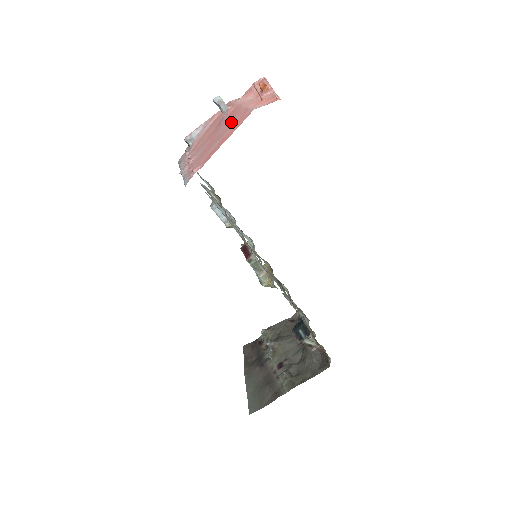
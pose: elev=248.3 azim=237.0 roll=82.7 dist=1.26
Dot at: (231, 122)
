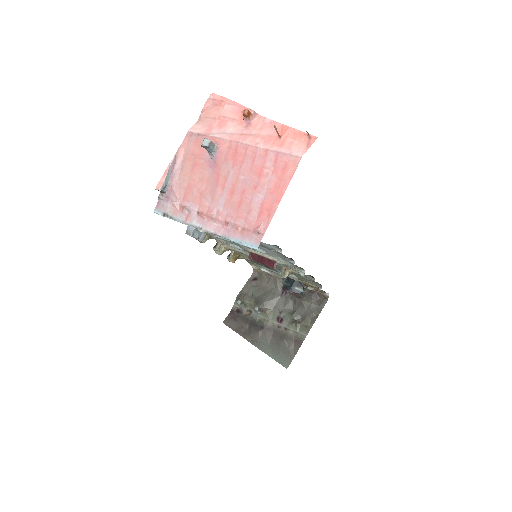
Dot at: (256, 168)
